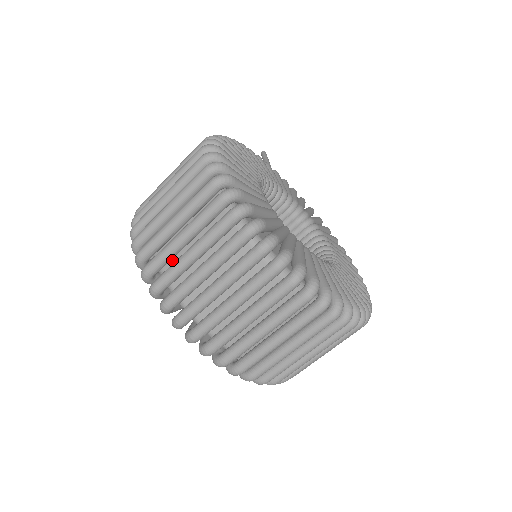
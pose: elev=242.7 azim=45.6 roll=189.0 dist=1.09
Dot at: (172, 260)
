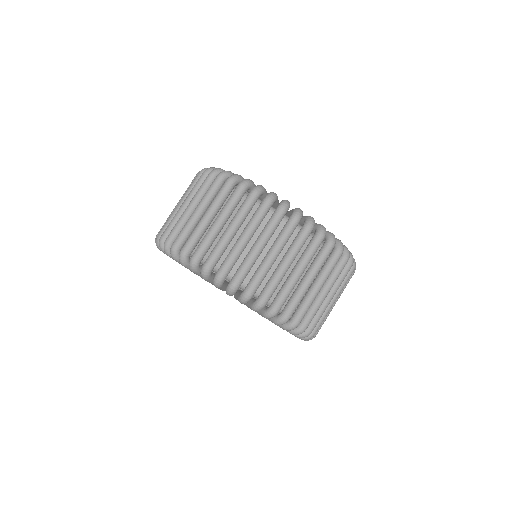
Dot at: occluded
